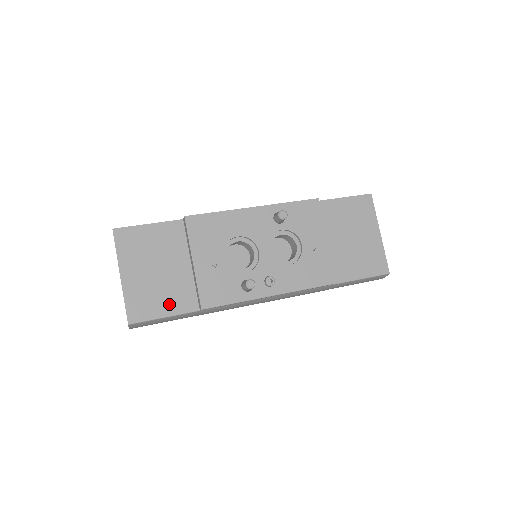
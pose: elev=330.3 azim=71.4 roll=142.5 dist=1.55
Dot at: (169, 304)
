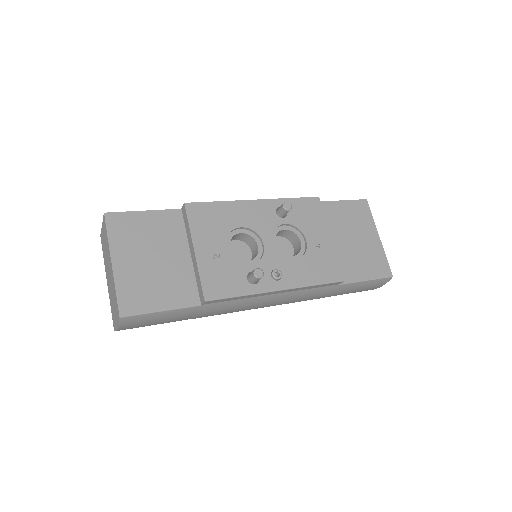
Dot at: (167, 296)
